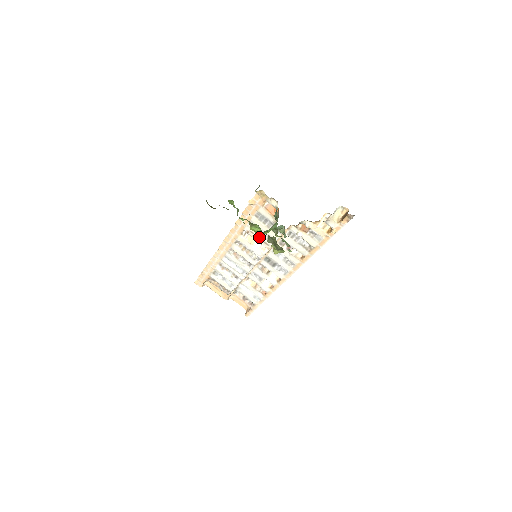
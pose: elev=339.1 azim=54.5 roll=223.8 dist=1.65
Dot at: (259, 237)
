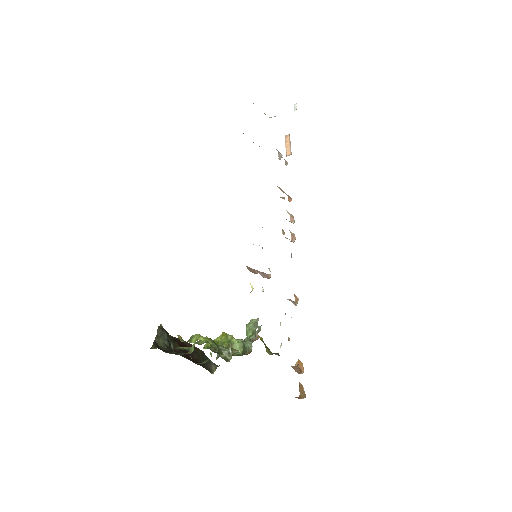
Dot at: occluded
